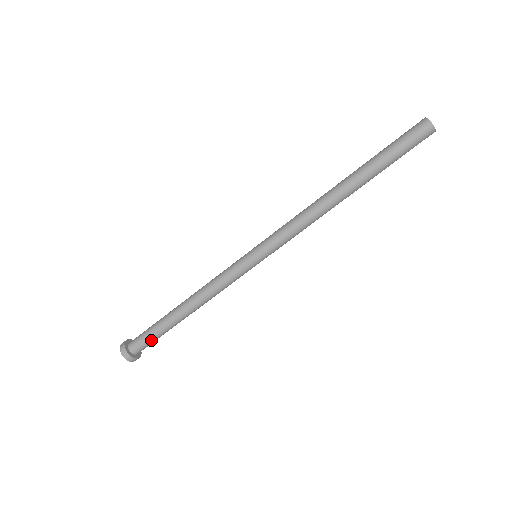
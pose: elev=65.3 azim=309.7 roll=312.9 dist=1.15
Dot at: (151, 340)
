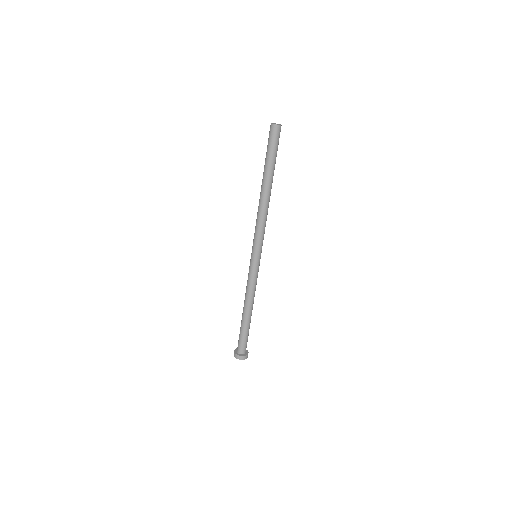
Dot at: (244, 340)
